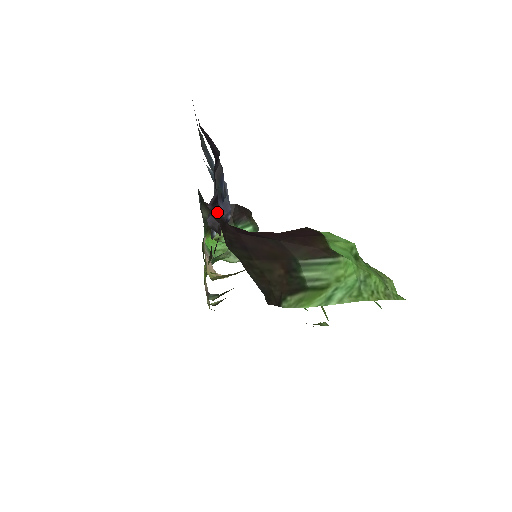
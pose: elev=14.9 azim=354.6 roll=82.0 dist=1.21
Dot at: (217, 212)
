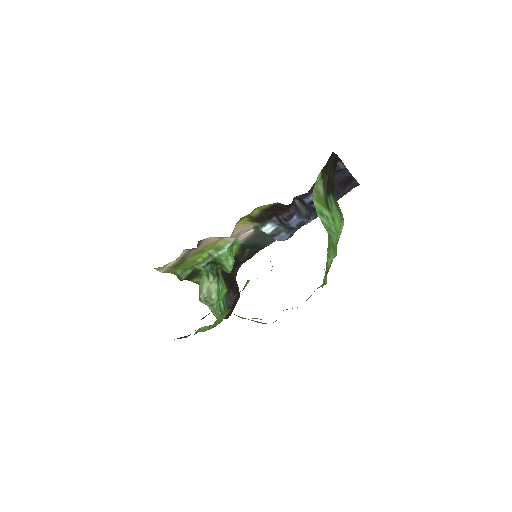
Dot at: (335, 166)
